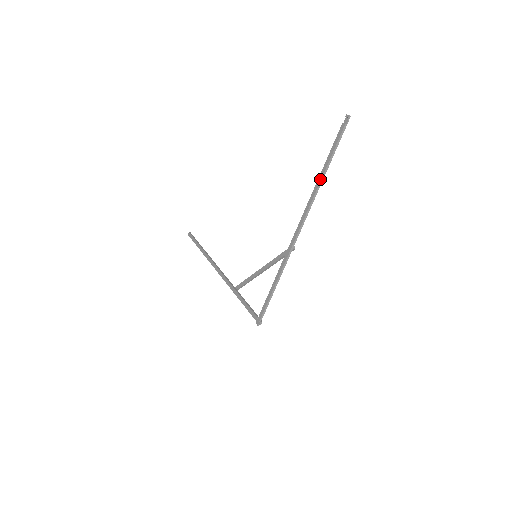
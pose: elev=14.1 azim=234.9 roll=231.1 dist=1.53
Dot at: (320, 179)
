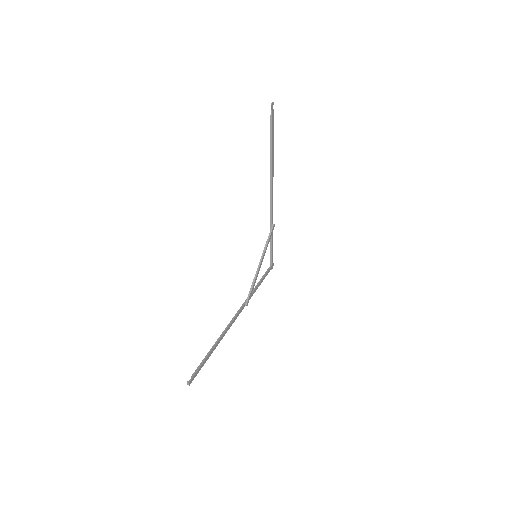
Dot at: (216, 343)
